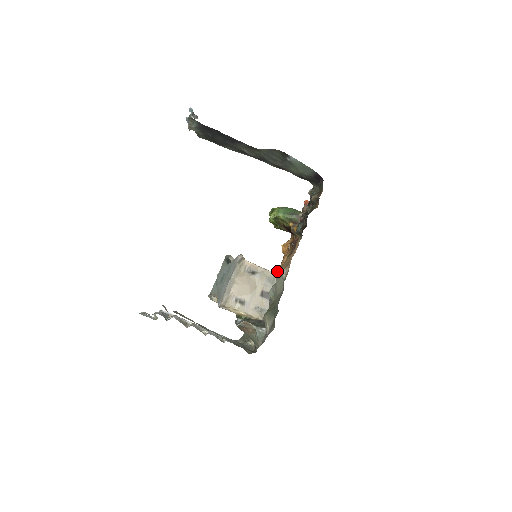
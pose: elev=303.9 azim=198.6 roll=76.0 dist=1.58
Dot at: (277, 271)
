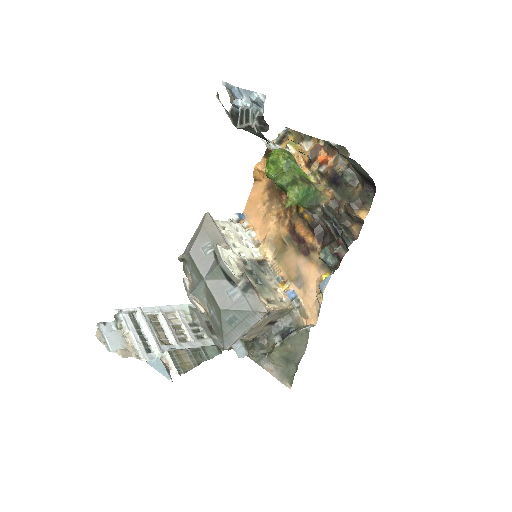
Dot at: (303, 330)
